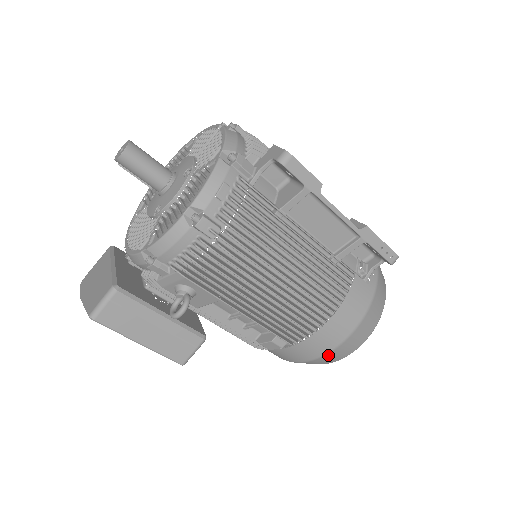
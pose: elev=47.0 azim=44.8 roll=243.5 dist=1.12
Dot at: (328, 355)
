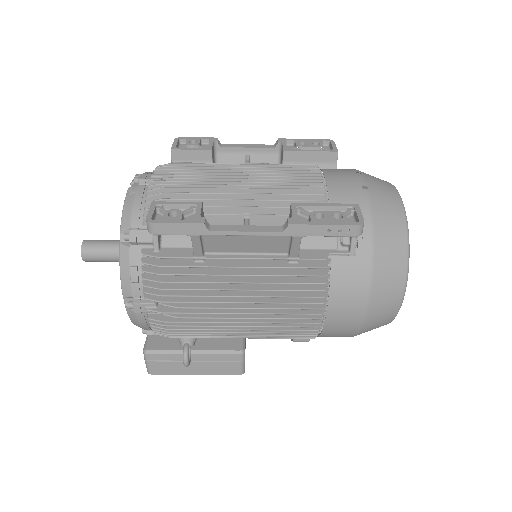
Dot at: (363, 330)
